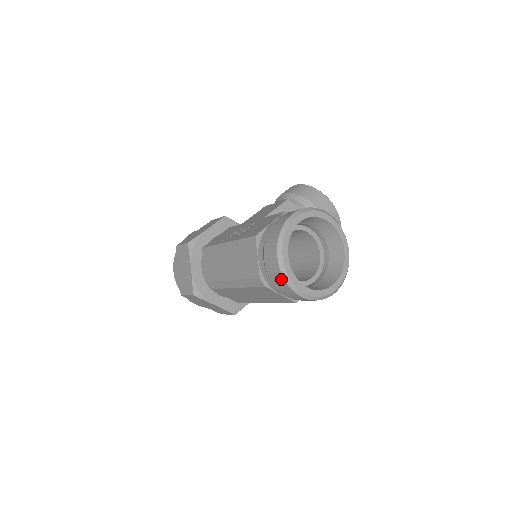
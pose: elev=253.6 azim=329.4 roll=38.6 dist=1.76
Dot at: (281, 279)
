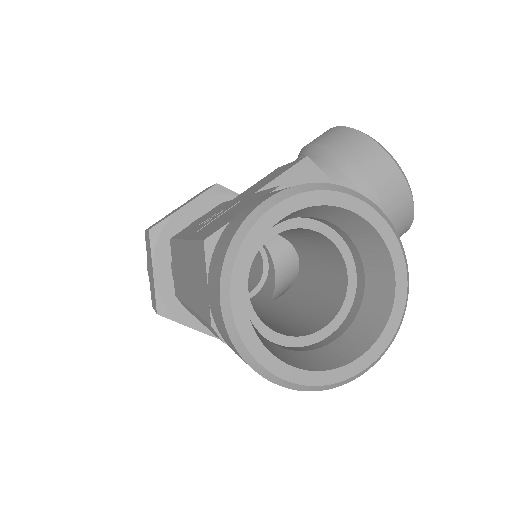
Dot at: (233, 347)
